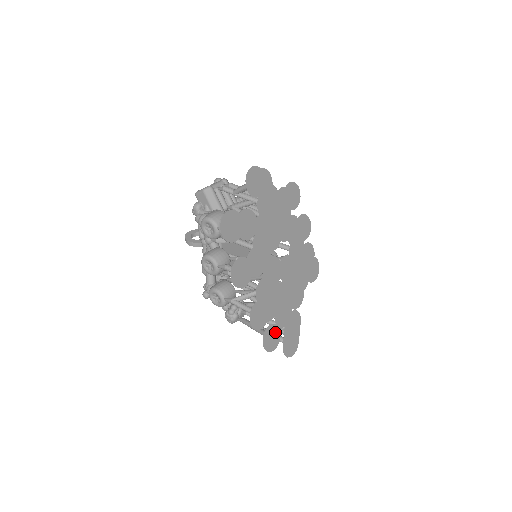
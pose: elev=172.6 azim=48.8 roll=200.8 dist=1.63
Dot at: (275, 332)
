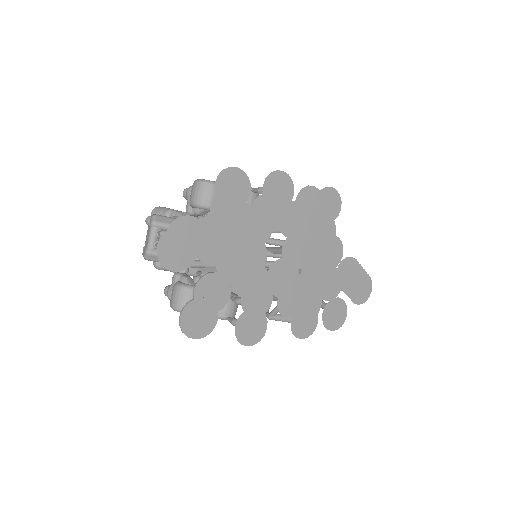
Dot at: (334, 306)
